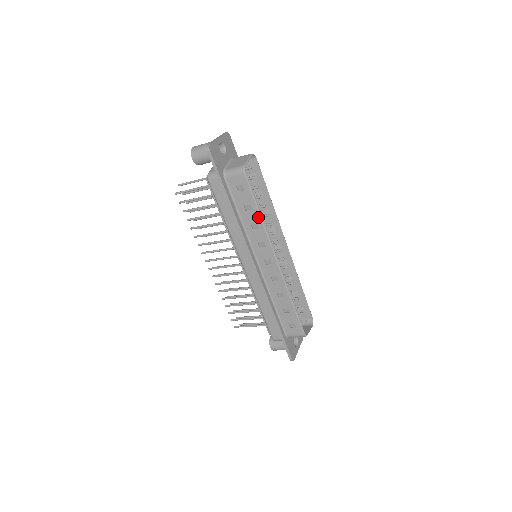
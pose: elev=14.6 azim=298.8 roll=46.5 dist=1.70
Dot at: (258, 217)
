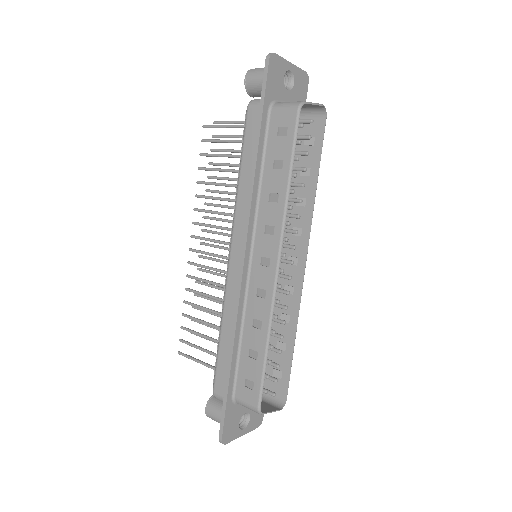
Dot at: (285, 184)
